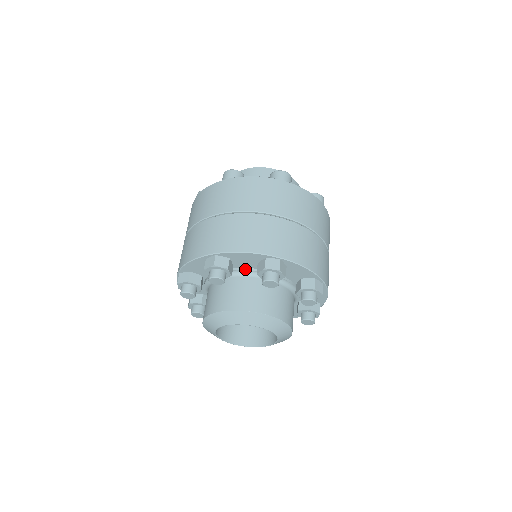
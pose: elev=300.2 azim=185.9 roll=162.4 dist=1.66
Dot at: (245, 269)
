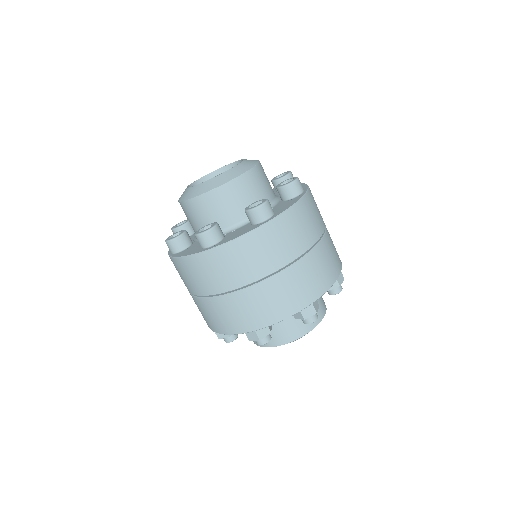
Dot at: occluded
